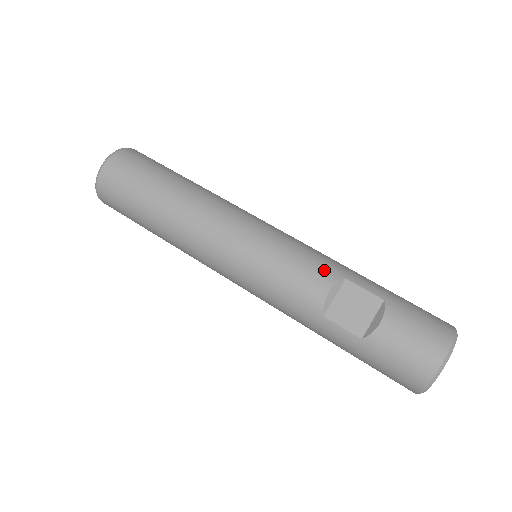
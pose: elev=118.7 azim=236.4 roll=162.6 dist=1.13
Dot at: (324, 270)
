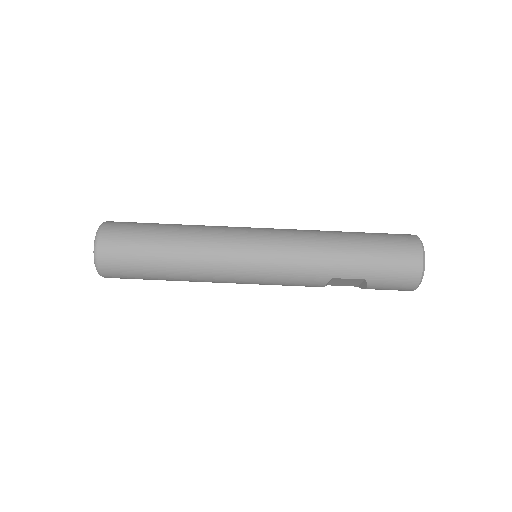
Dot at: (315, 280)
